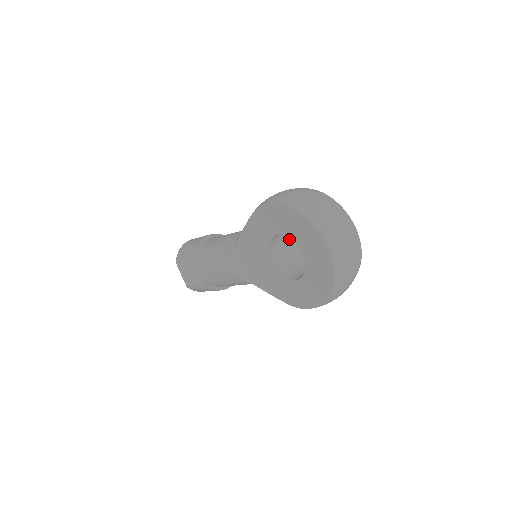
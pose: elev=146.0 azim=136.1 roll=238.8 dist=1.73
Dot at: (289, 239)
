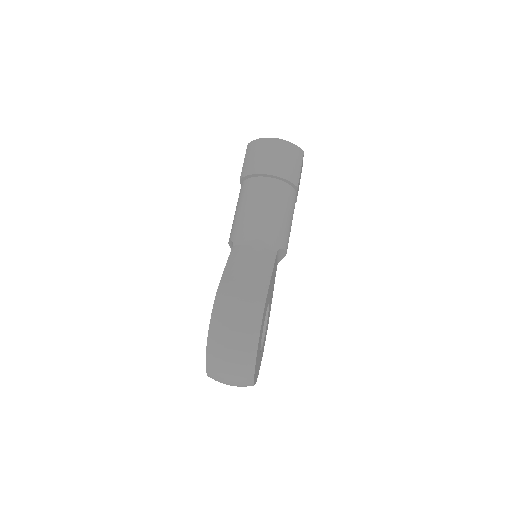
Dot at: occluded
